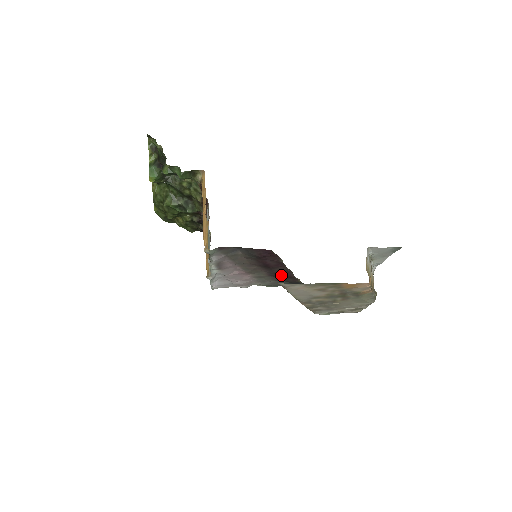
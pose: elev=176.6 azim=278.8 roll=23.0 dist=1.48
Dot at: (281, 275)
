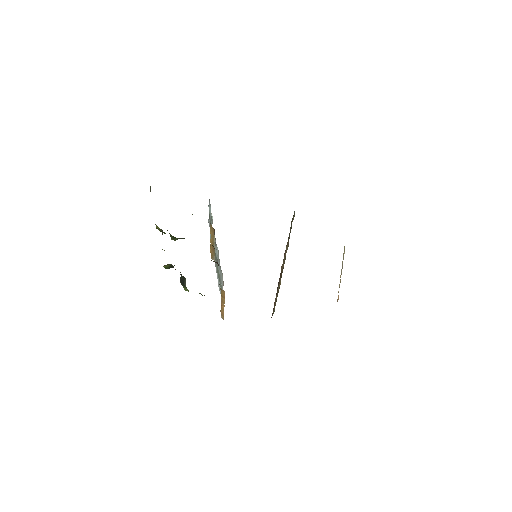
Dot at: occluded
